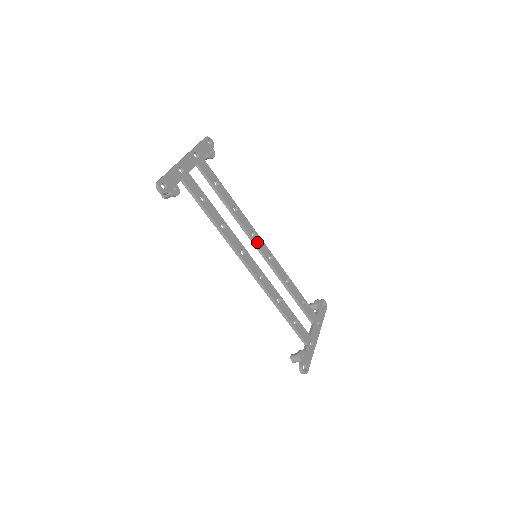
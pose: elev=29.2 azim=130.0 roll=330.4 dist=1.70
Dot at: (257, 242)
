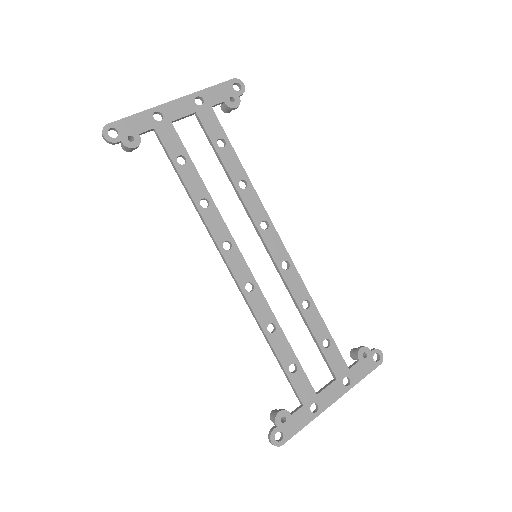
Dot at: (266, 237)
